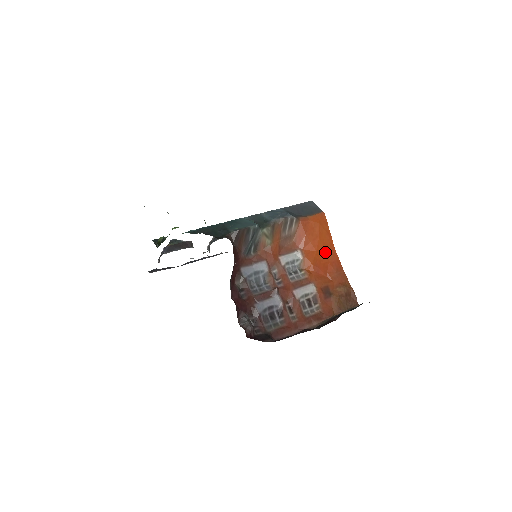
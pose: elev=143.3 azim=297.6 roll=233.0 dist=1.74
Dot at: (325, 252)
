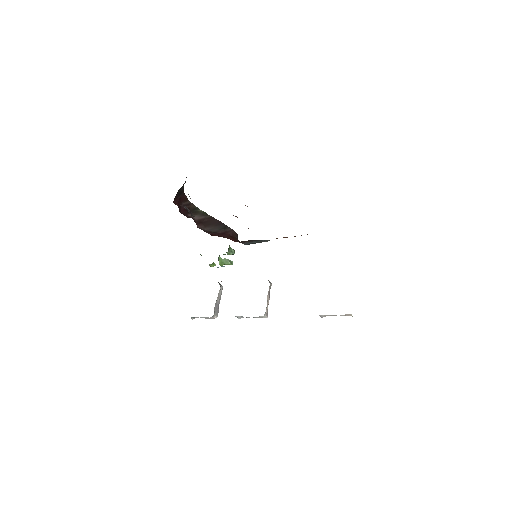
Dot at: occluded
